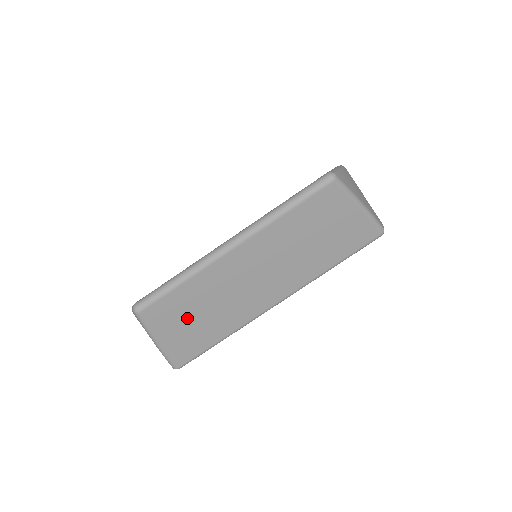
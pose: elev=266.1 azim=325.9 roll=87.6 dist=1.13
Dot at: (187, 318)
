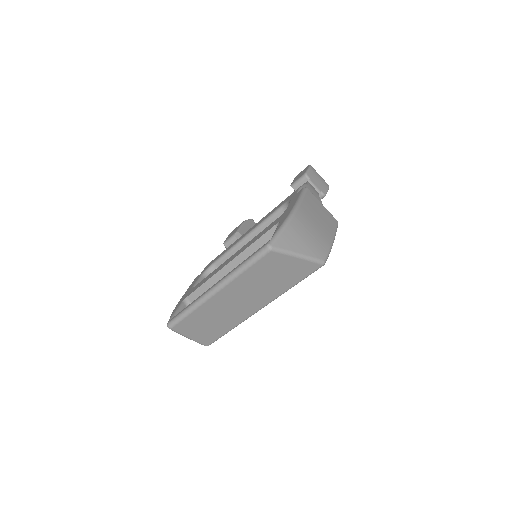
Dot at: (202, 326)
